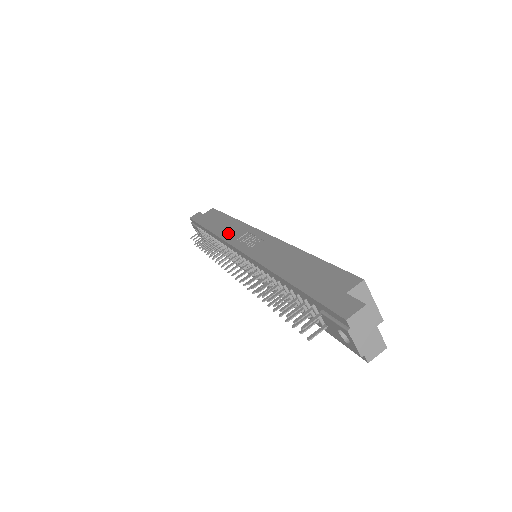
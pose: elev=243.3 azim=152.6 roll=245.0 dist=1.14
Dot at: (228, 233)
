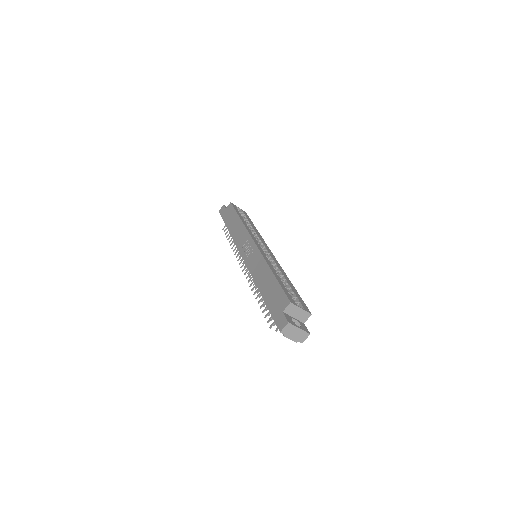
Dot at: (238, 238)
